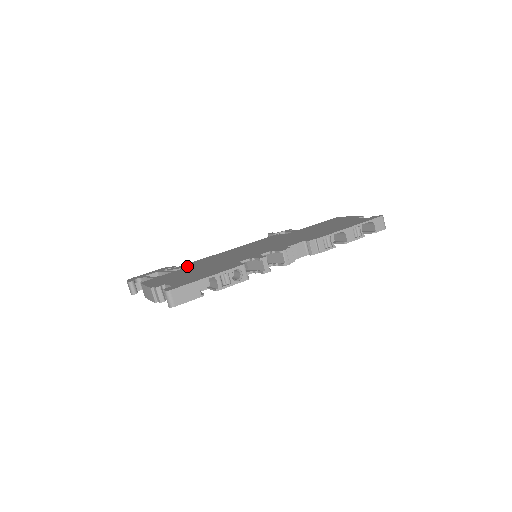
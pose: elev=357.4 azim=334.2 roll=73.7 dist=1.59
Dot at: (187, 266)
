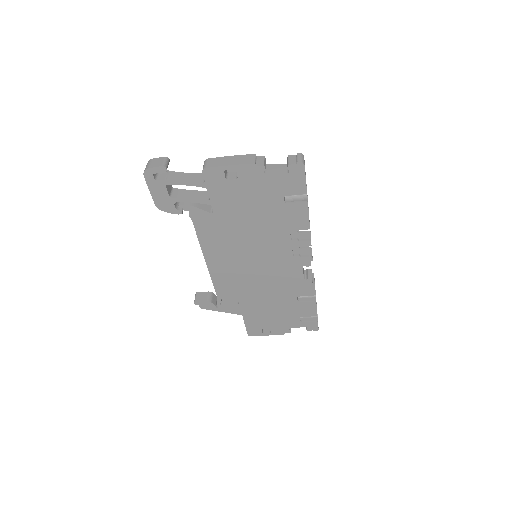
Dot at: occluded
